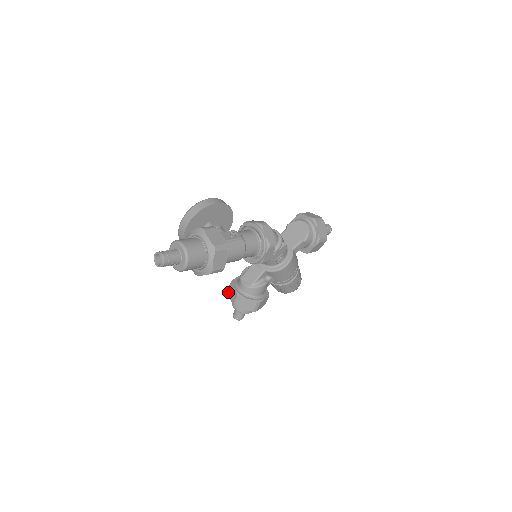
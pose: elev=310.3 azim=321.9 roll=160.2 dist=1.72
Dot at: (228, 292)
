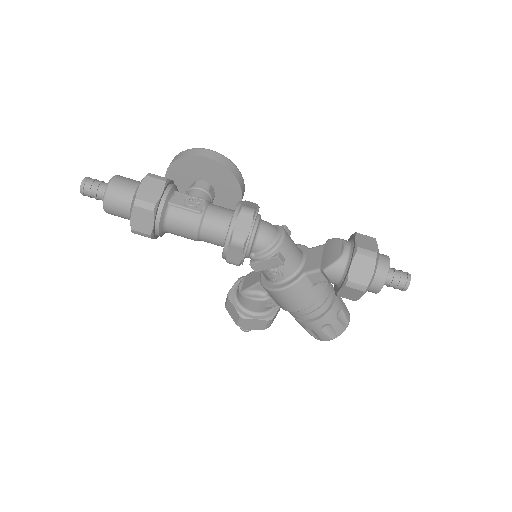
Dot at: occluded
